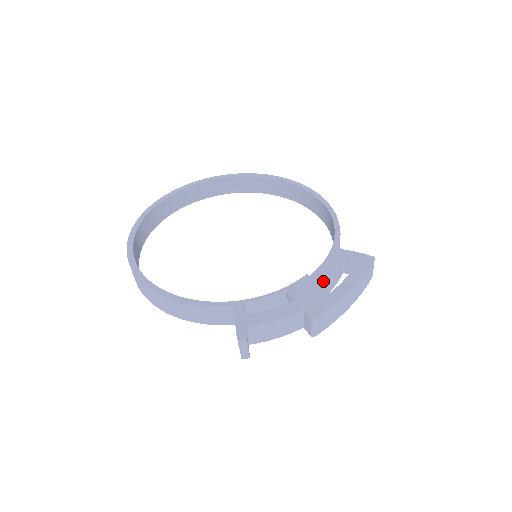
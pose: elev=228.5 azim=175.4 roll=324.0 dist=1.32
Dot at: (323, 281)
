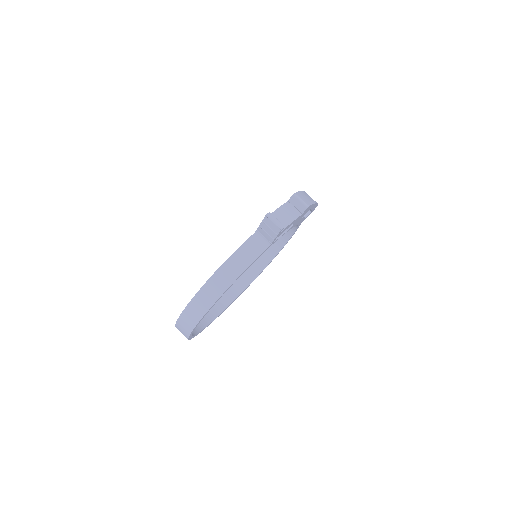
Dot at: occluded
